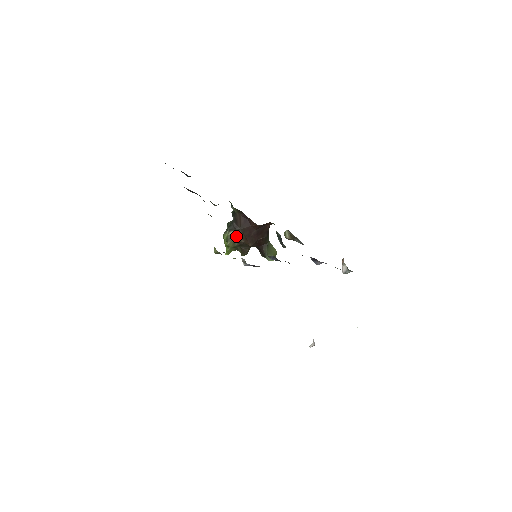
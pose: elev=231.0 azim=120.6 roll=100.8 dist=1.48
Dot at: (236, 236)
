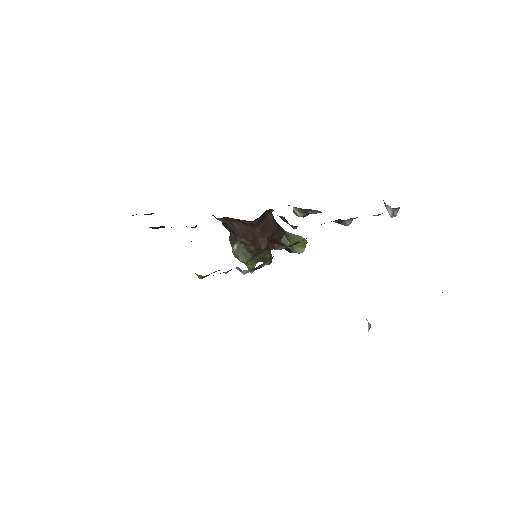
Dot at: (243, 247)
